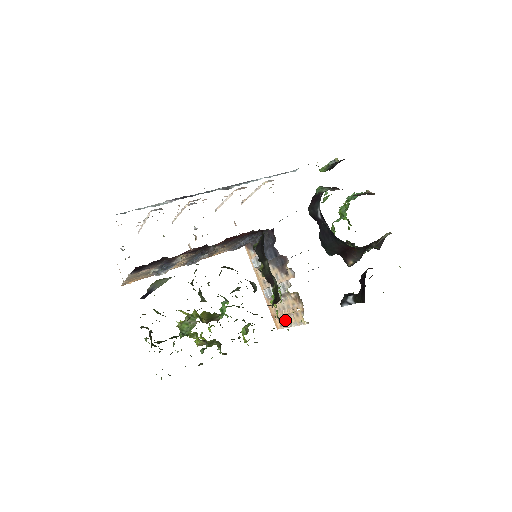
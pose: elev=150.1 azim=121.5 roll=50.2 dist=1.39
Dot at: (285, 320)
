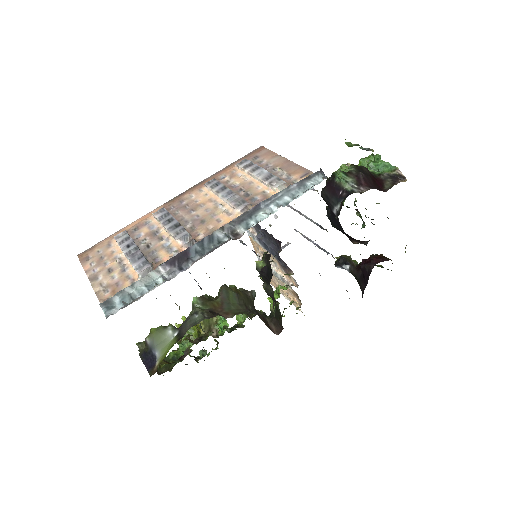
Dot at: occluded
